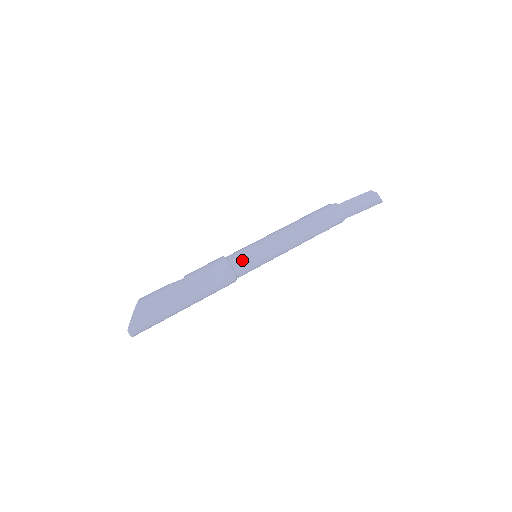
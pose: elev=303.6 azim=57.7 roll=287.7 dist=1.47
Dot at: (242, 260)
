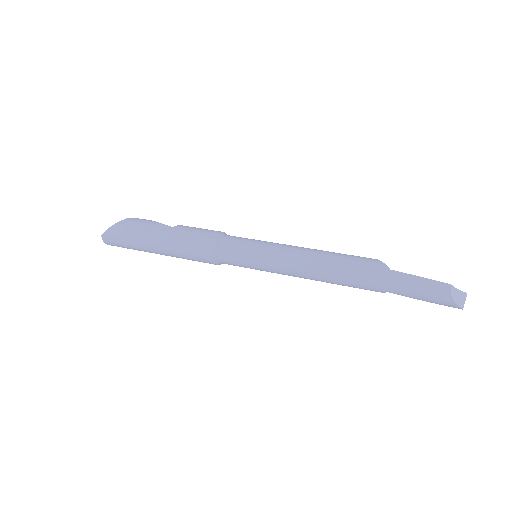
Dot at: (231, 250)
